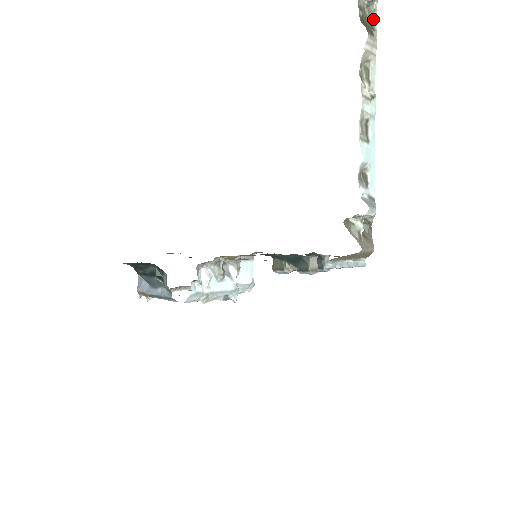
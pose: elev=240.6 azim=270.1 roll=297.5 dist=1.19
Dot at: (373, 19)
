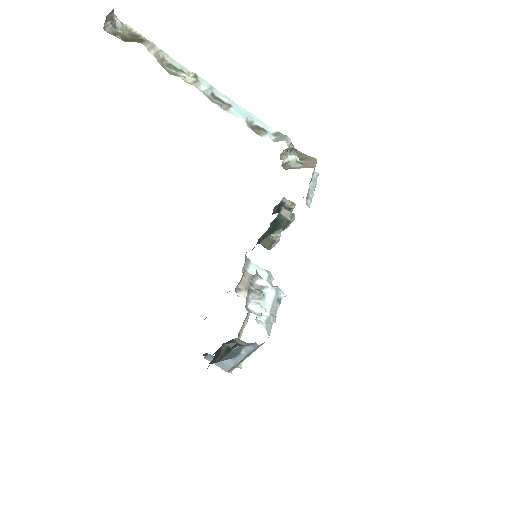
Dot at: (129, 30)
